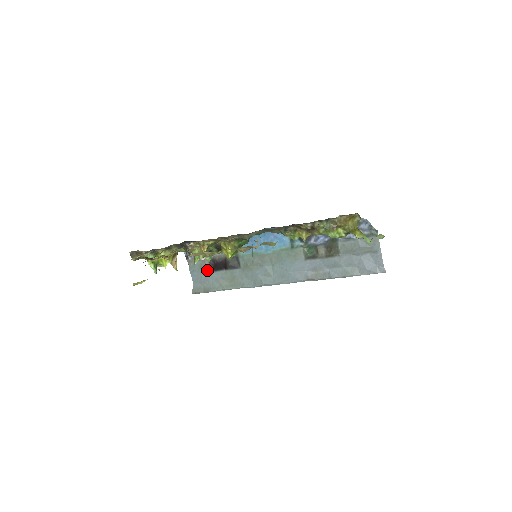
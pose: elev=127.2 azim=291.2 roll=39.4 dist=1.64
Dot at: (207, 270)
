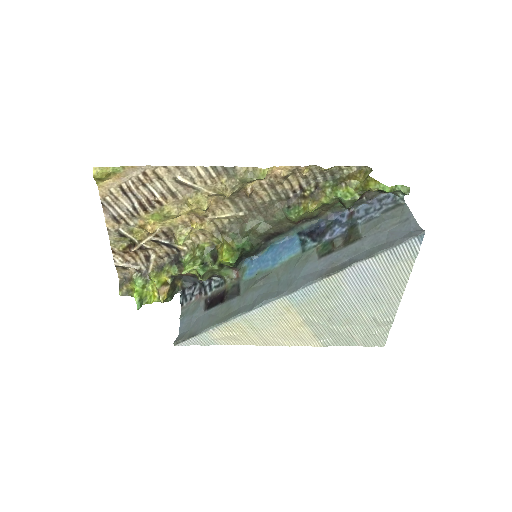
Dot at: (200, 311)
